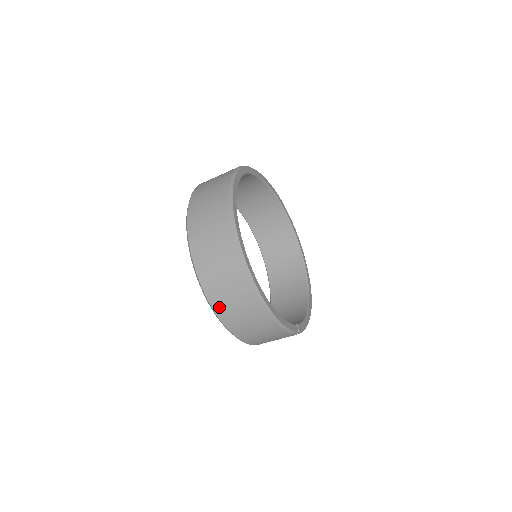
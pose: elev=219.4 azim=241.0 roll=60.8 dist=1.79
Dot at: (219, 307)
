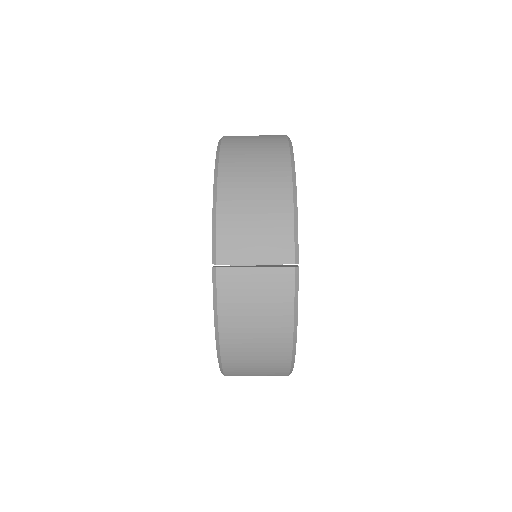
Dot at: (230, 149)
